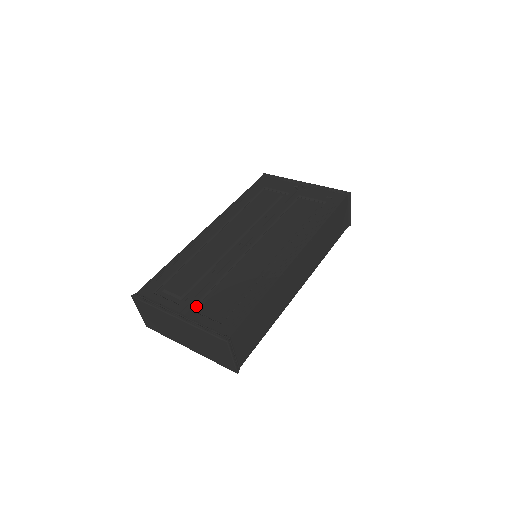
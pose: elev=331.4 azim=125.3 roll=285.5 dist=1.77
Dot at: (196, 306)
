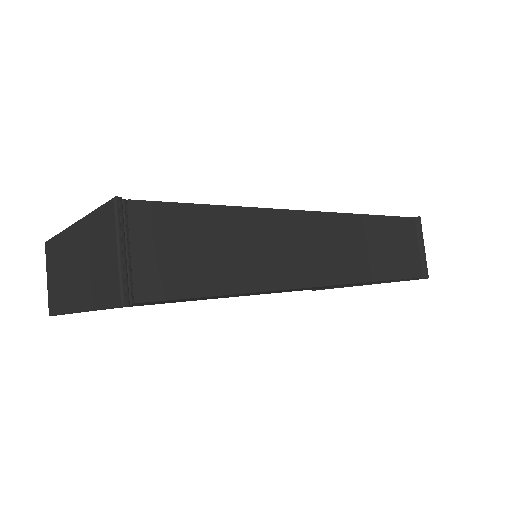
Dot at: occluded
